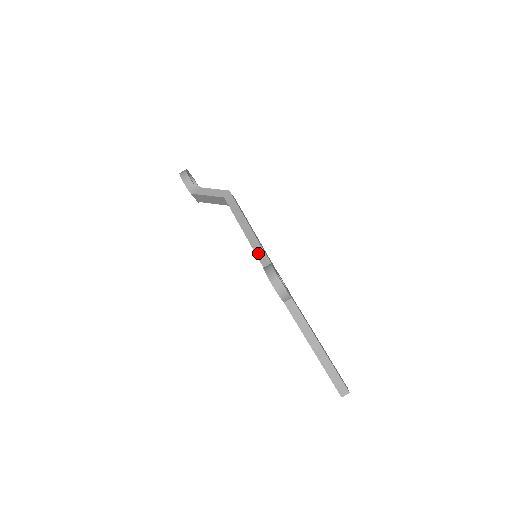
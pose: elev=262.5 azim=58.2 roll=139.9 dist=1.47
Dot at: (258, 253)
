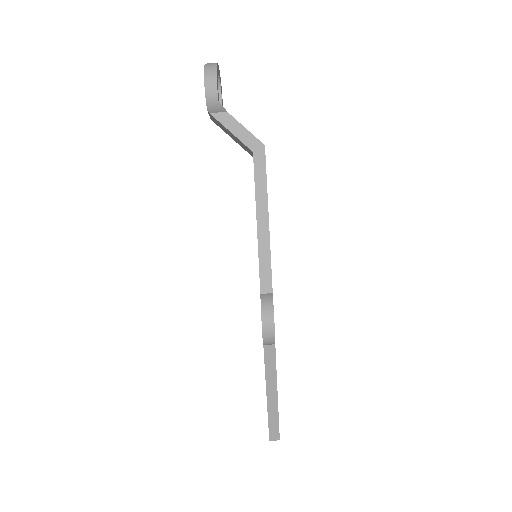
Dot at: (263, 269)
